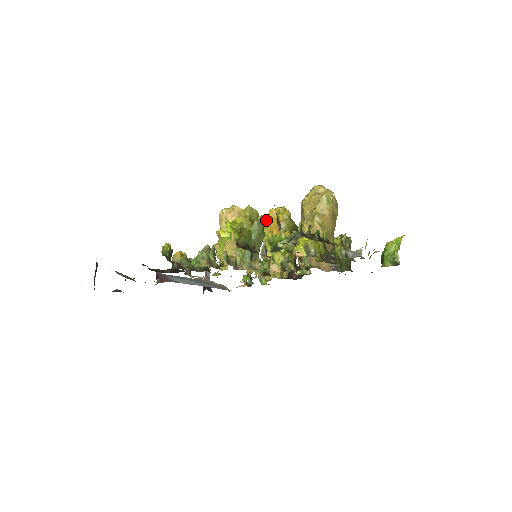
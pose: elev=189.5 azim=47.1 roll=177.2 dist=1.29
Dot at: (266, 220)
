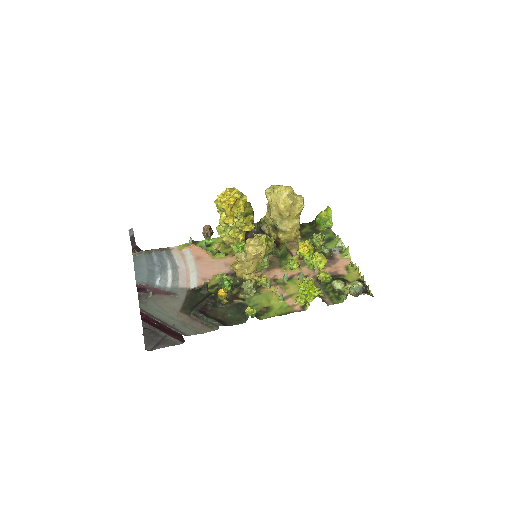
Dot at: (230, 209)
